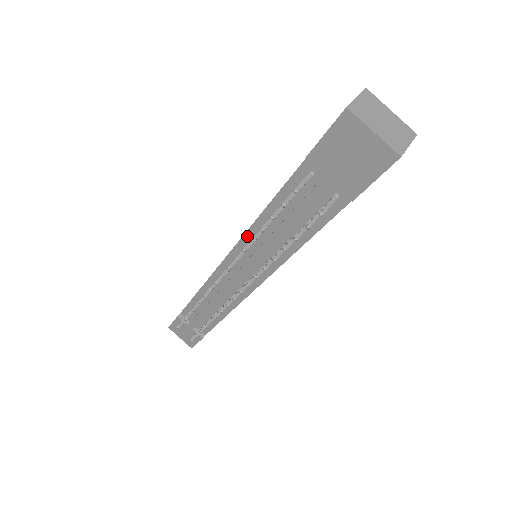
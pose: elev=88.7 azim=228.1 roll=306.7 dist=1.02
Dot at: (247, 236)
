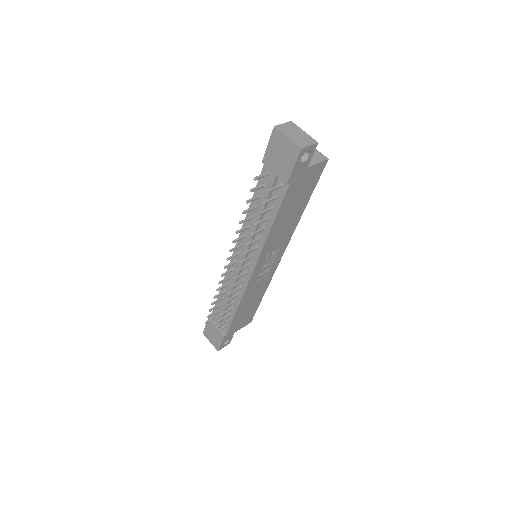
Dot at: occluded
